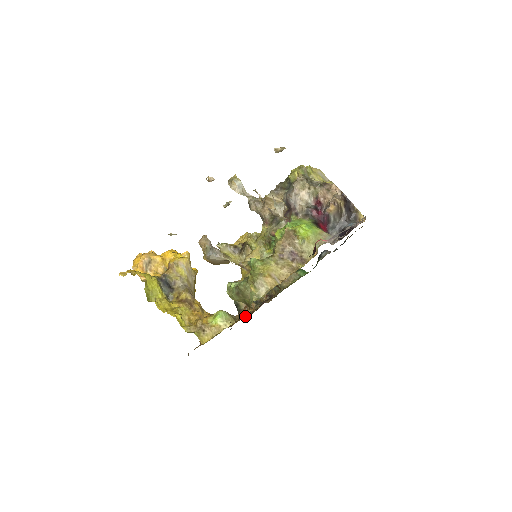
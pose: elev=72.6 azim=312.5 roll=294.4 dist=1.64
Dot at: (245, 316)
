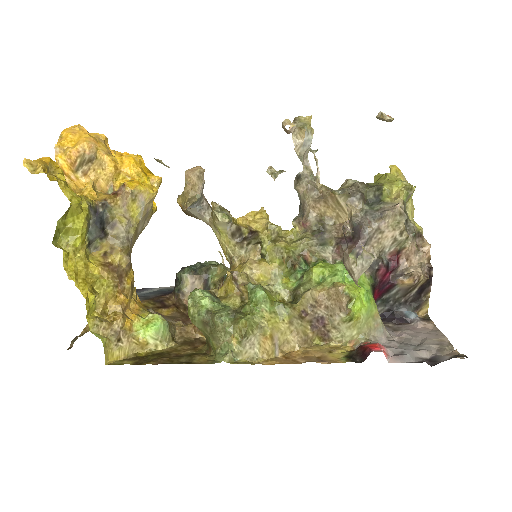
Dot at: (183, 308)
